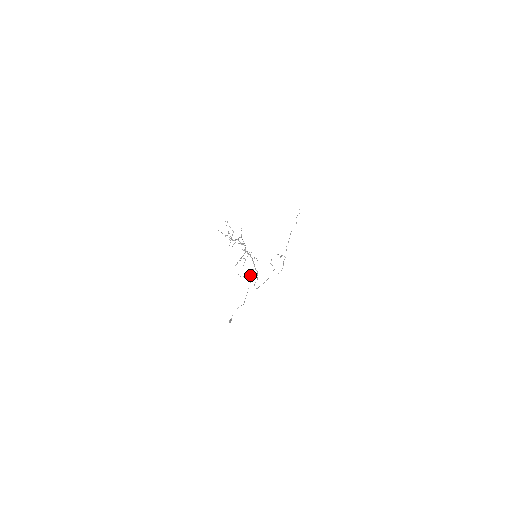
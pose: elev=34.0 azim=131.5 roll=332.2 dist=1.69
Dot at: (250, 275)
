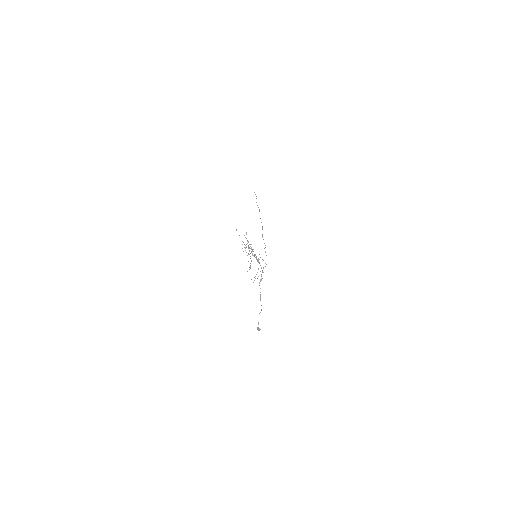
Dot at: occluded
